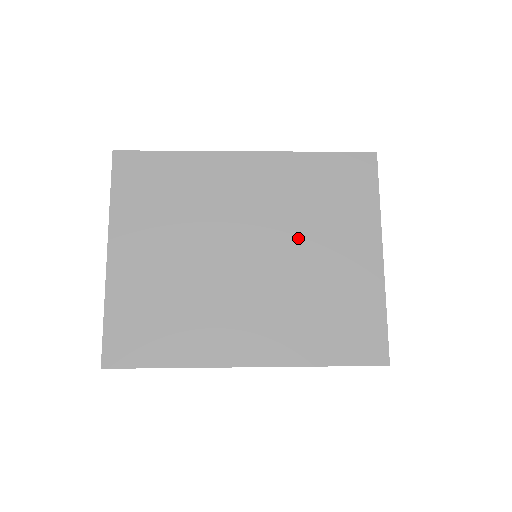
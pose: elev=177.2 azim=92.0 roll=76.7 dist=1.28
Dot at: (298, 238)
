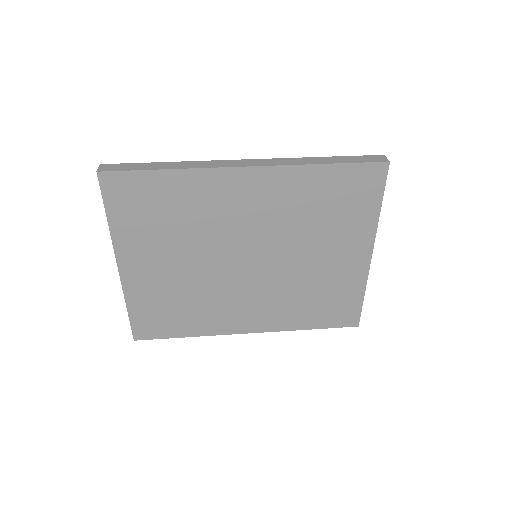
Dot at: (296, 246)
